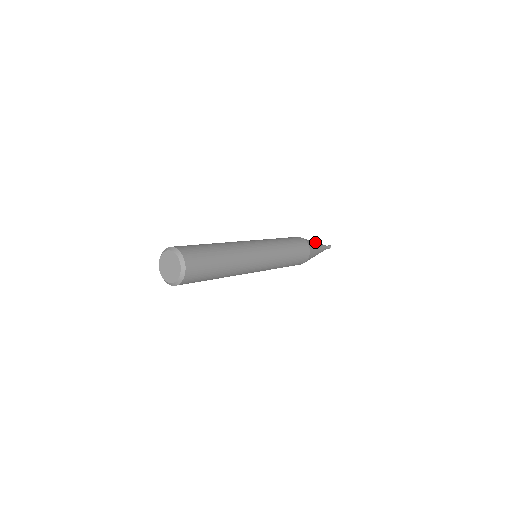
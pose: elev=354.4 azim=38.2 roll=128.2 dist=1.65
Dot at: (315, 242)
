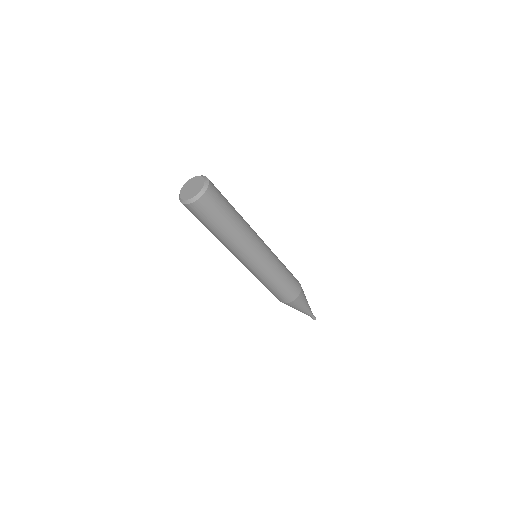
Dot at: occluded
